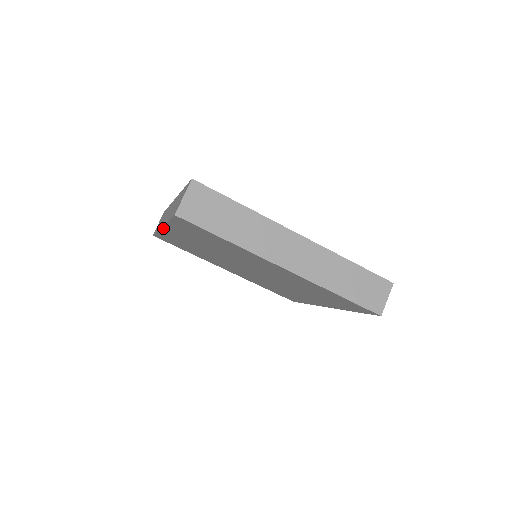
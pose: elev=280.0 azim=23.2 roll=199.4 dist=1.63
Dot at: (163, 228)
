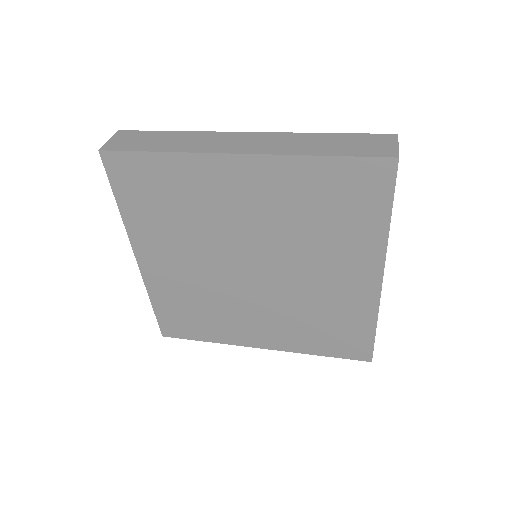
Dot at: (137, 258)
